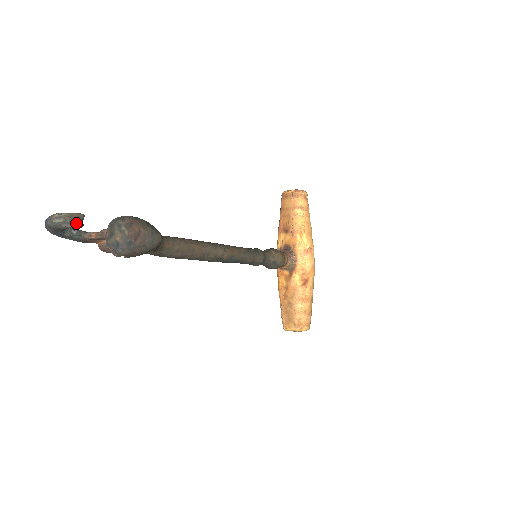
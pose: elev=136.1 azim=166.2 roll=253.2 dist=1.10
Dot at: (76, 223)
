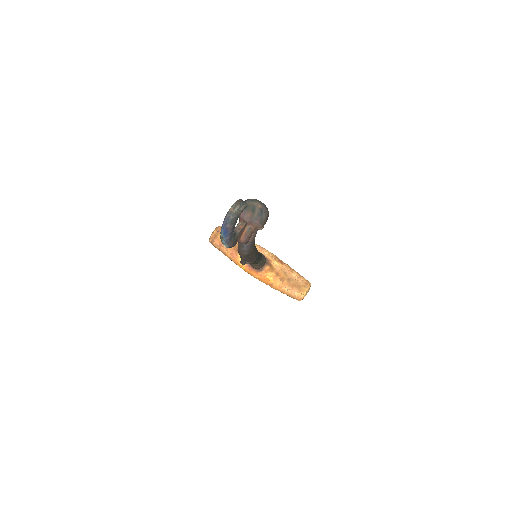
Dot at: (245, 203)
